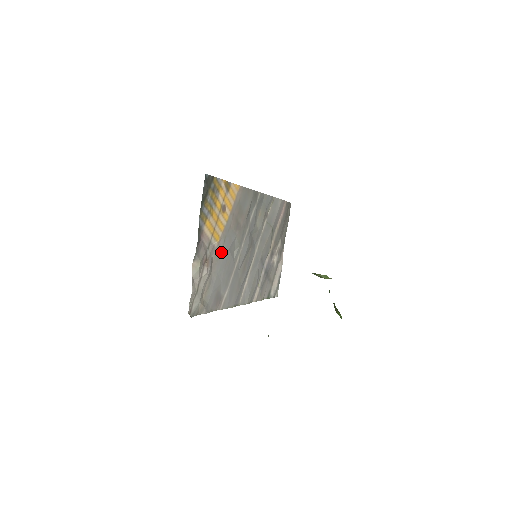
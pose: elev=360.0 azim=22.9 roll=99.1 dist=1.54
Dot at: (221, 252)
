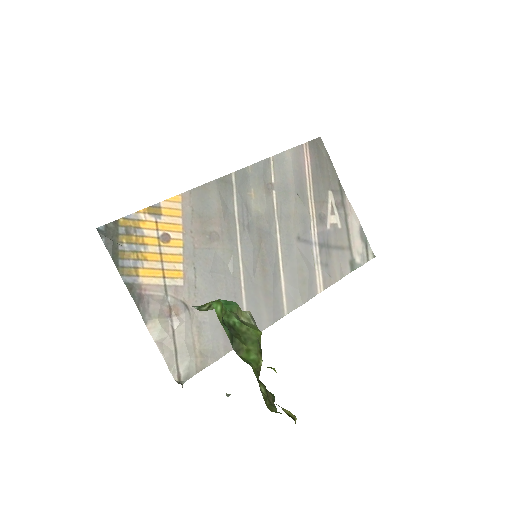
Dot at: (197, 283)
